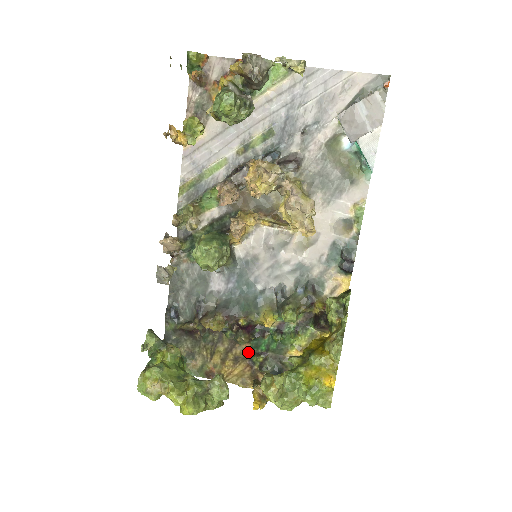
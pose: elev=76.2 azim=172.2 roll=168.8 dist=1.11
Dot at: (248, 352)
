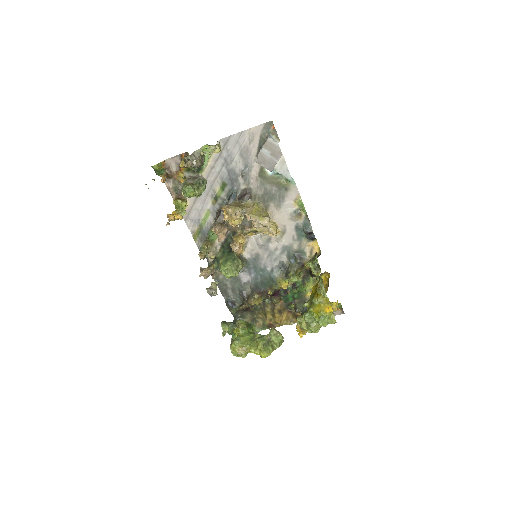
Dot at: (284, 305)
